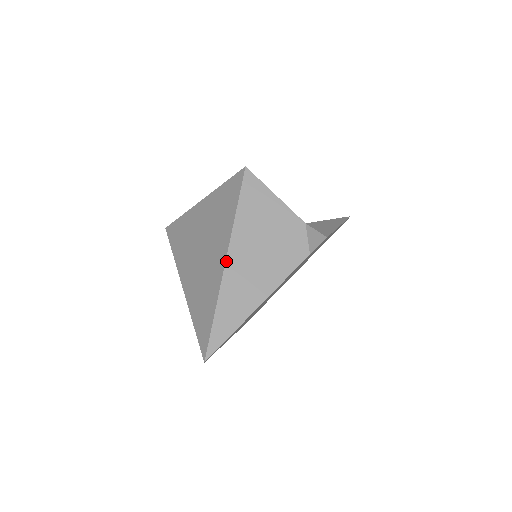
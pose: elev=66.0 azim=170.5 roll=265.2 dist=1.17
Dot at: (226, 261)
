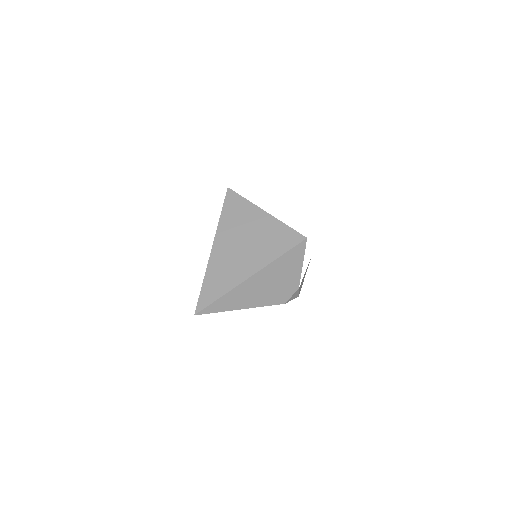
Dot at: (250, 277)
